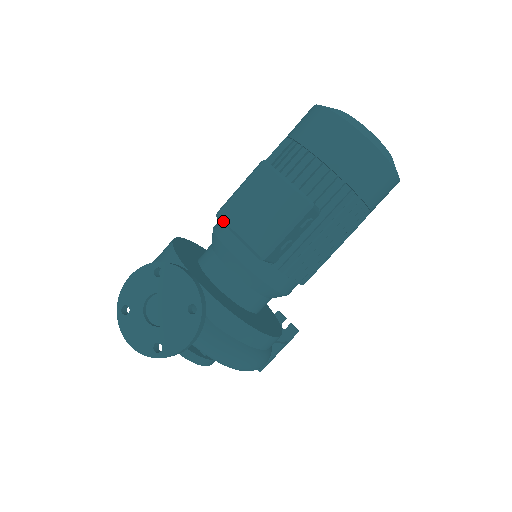
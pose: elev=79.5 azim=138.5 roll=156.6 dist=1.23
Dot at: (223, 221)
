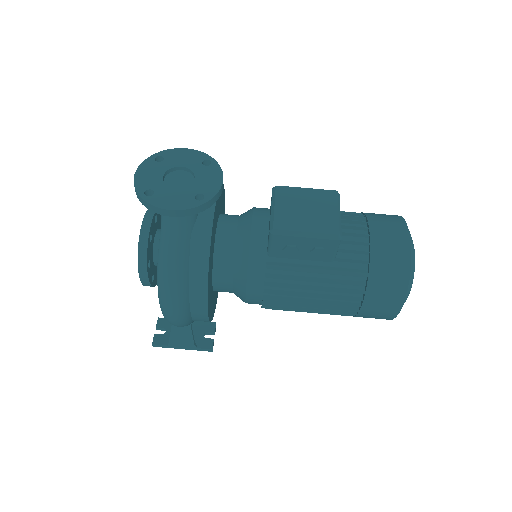
Dot at: (275, 192)
